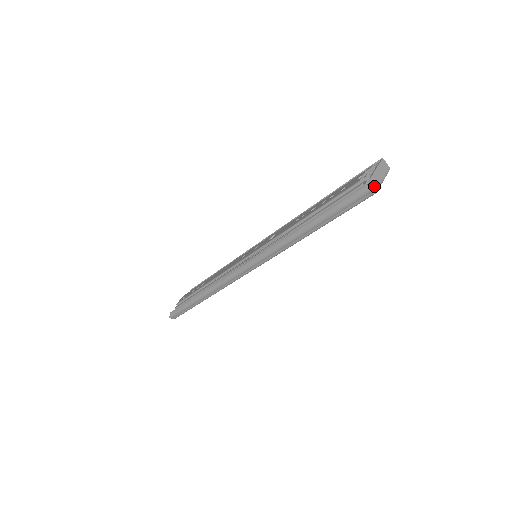
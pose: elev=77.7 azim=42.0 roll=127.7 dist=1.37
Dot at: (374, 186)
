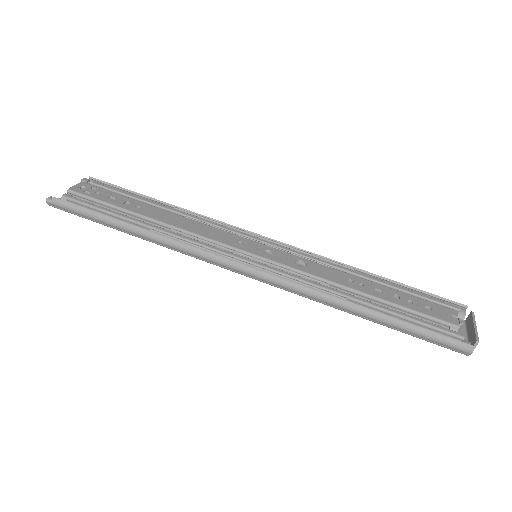
Dot at: occluded
